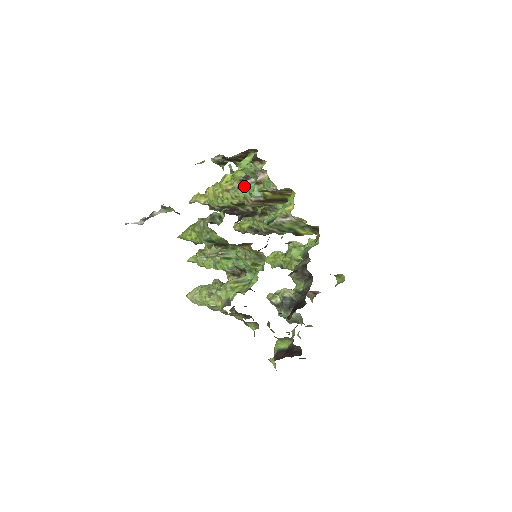
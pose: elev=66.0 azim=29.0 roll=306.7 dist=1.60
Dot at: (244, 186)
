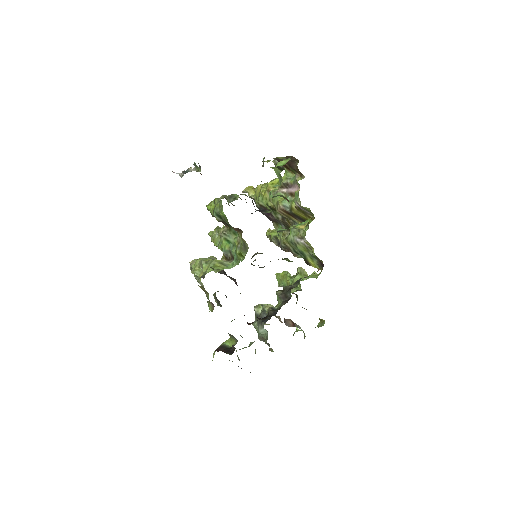
Dot at: (282, 193)
